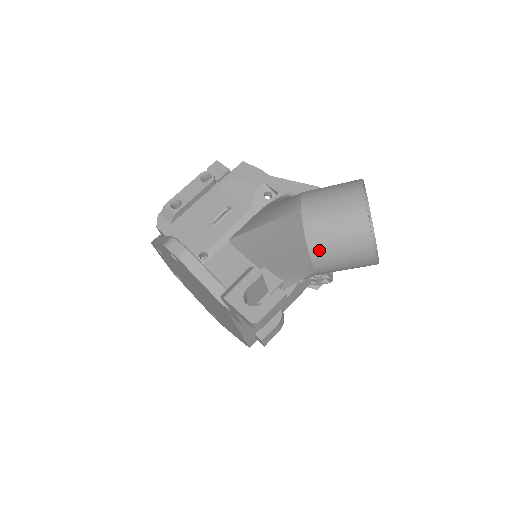
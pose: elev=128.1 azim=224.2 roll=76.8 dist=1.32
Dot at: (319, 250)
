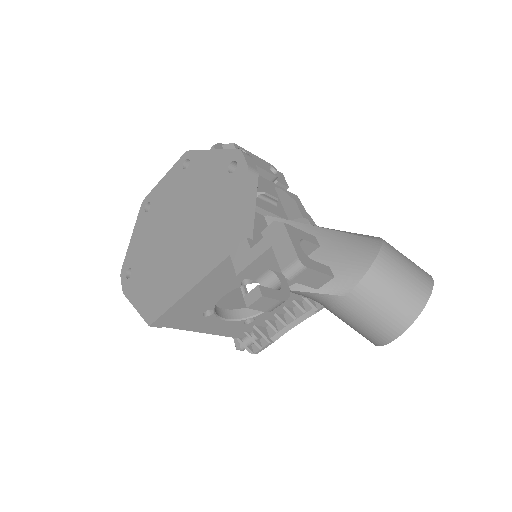
Dot at: (376, 278)
